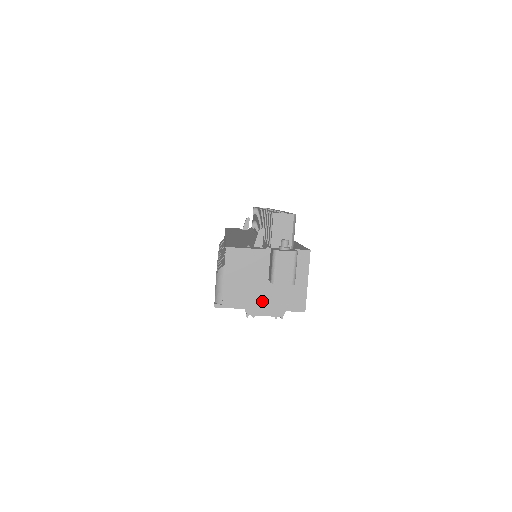
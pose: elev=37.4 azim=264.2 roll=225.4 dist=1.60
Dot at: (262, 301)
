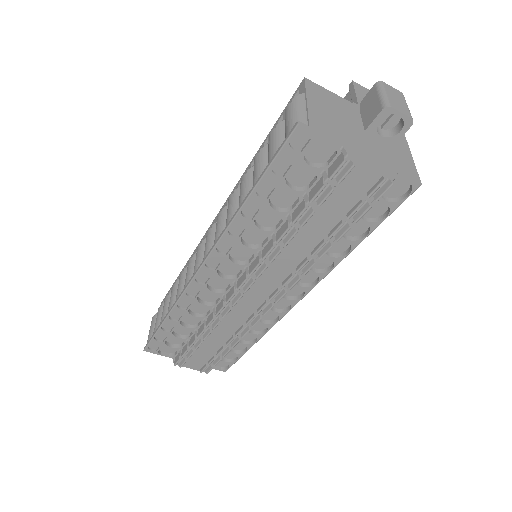
Dot at: (363, 148)
